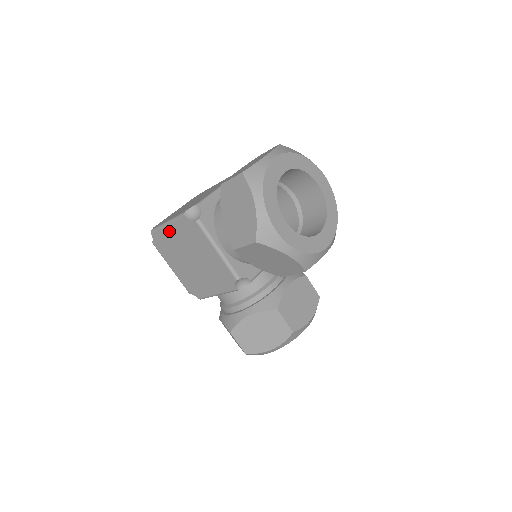
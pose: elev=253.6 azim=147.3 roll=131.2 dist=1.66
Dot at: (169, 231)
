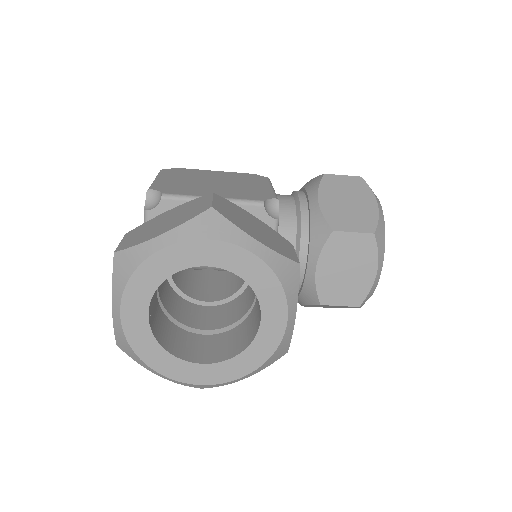
Dot at: occluded
